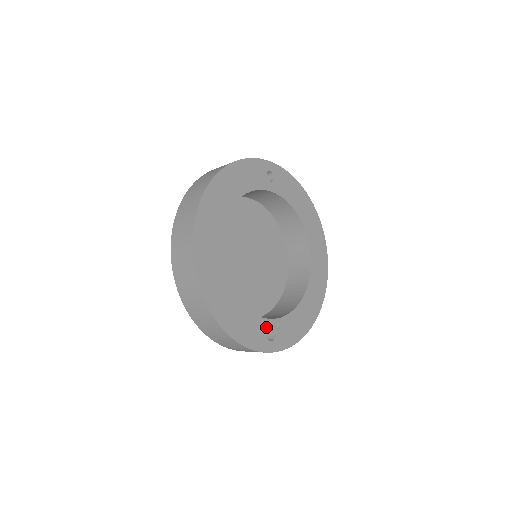
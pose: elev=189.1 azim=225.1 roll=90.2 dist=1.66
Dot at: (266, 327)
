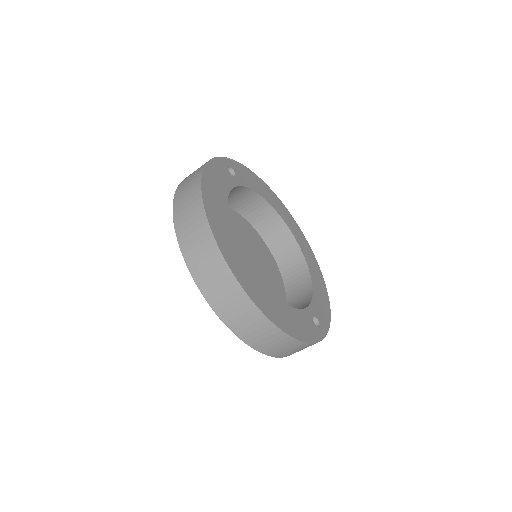
Dot at: (310, 316)
